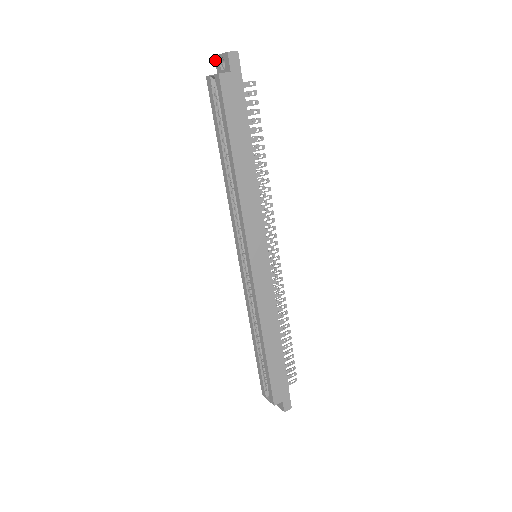
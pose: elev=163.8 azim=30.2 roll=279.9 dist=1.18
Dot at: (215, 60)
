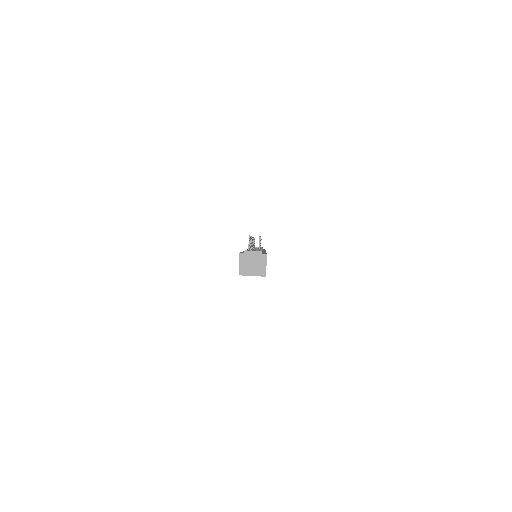
Dot at: occluded
